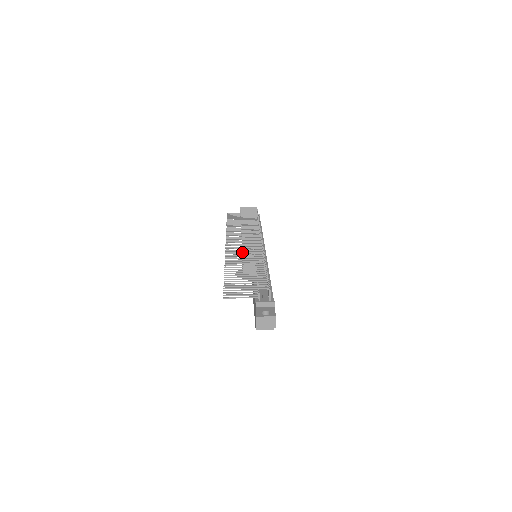
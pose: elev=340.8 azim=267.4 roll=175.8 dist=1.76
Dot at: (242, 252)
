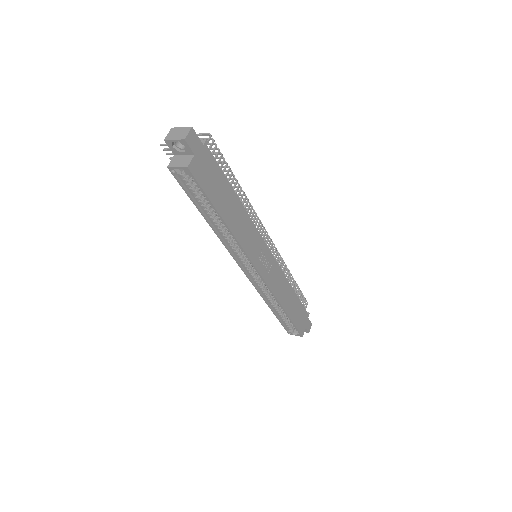
Dot at: occluded
